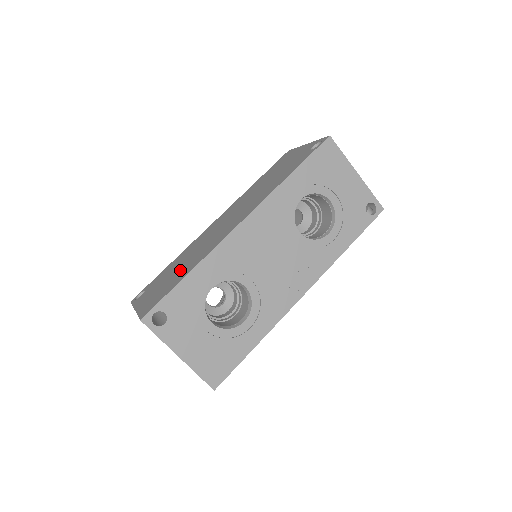
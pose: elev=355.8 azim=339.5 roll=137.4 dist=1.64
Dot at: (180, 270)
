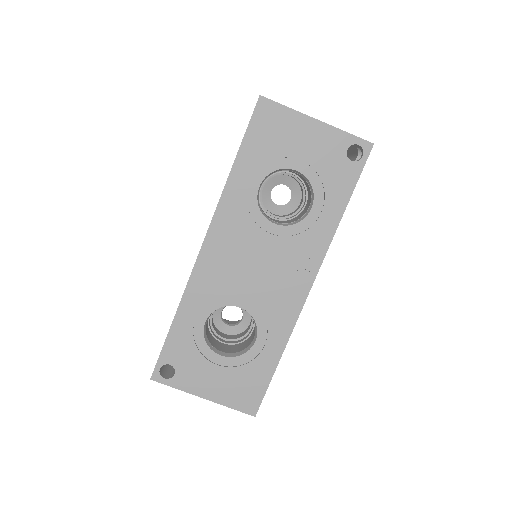
Dot at: occluded
